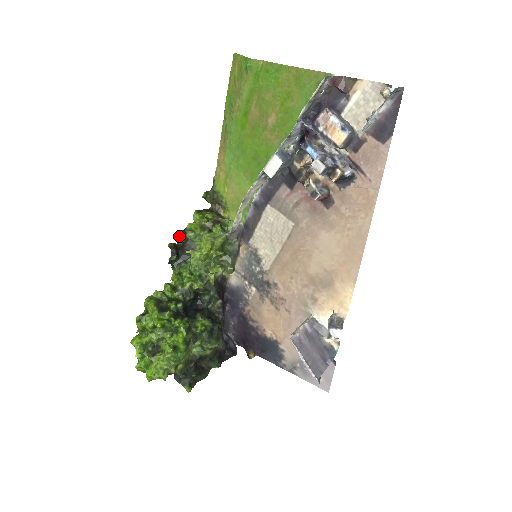
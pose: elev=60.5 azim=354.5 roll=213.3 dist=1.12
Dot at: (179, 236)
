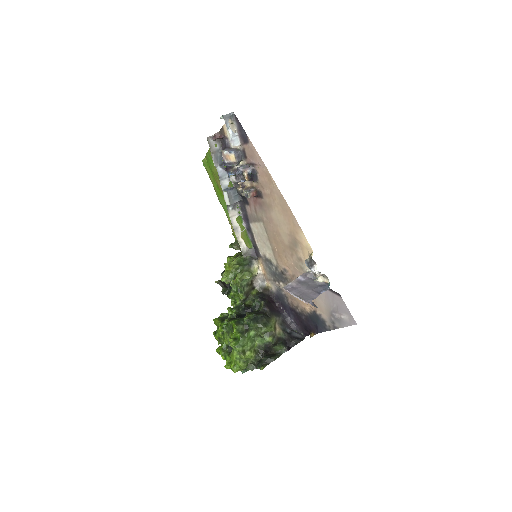
Dot at: (222, 275)
